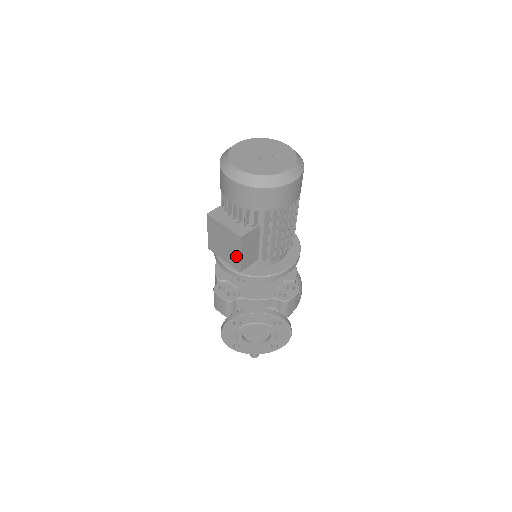
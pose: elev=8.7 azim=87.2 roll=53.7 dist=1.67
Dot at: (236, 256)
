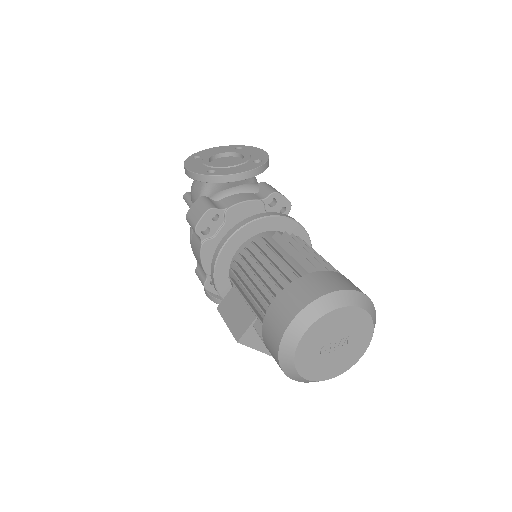
Dot at: occluded
